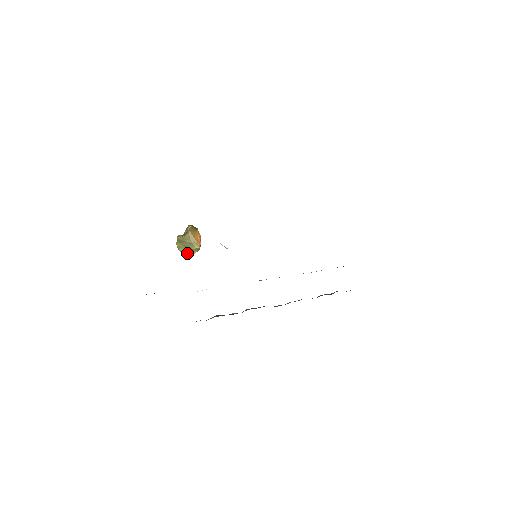
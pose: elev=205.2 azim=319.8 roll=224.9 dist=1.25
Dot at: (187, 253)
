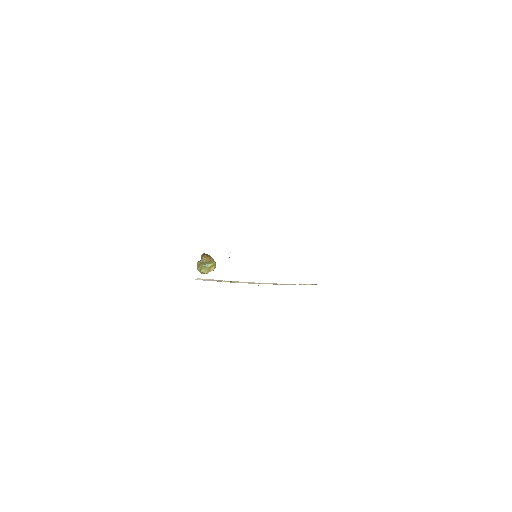
Dot at: (208, 272)
